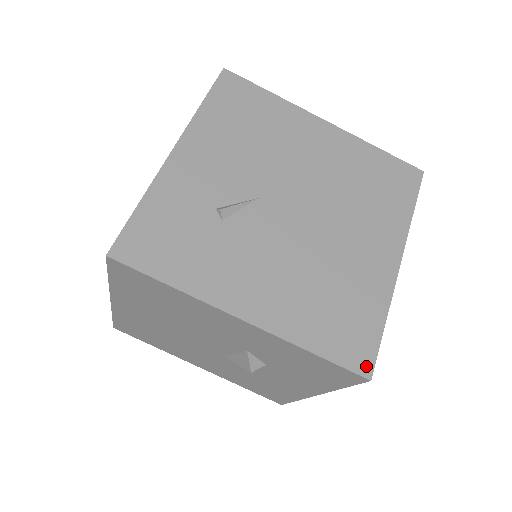
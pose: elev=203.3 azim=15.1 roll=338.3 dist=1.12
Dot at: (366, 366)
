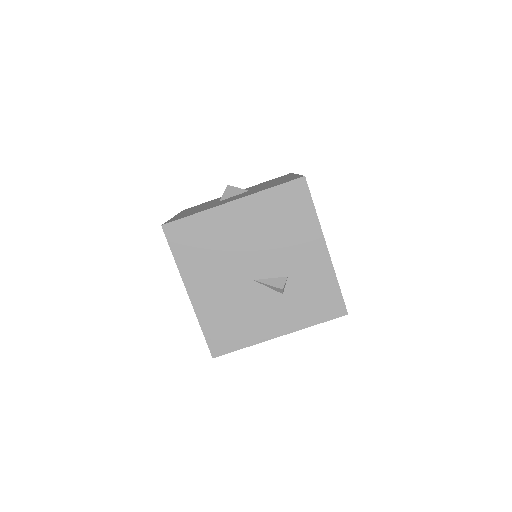
Dot at: occluded
